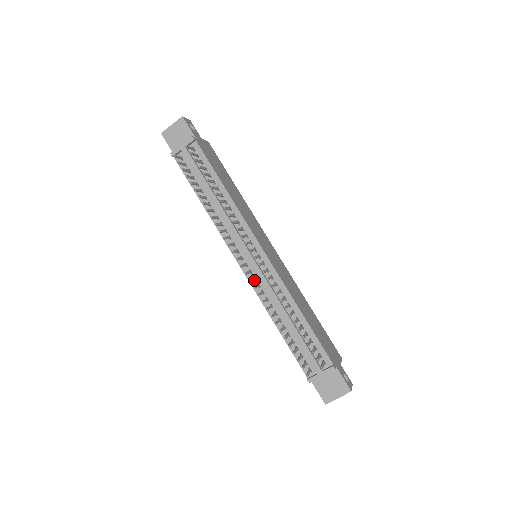
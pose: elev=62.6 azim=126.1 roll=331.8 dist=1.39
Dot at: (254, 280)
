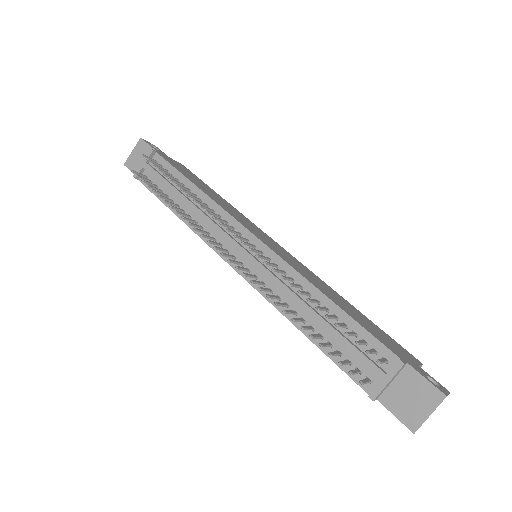
Dot at: (255, 279)
